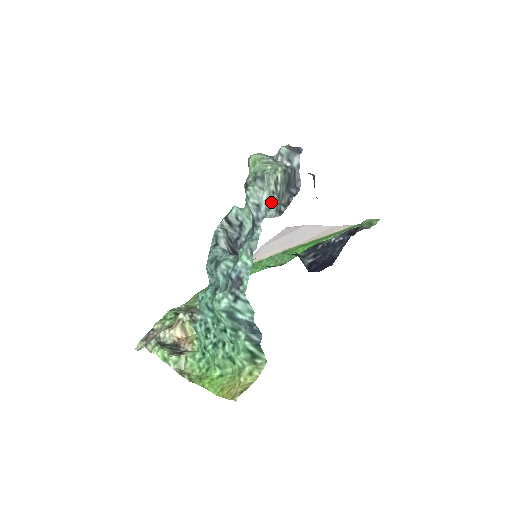
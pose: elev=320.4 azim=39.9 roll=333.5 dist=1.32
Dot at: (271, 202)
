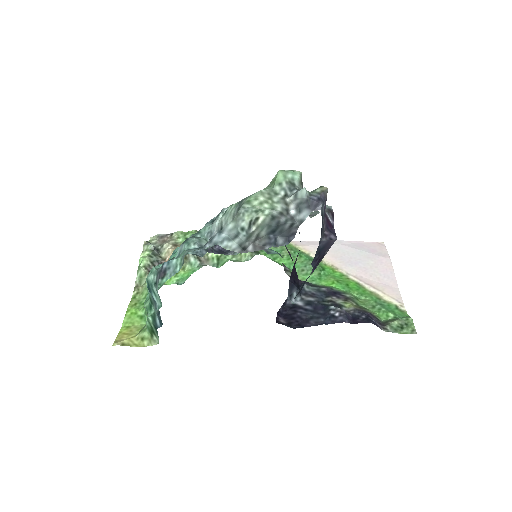
Dot at: (236, 235)
